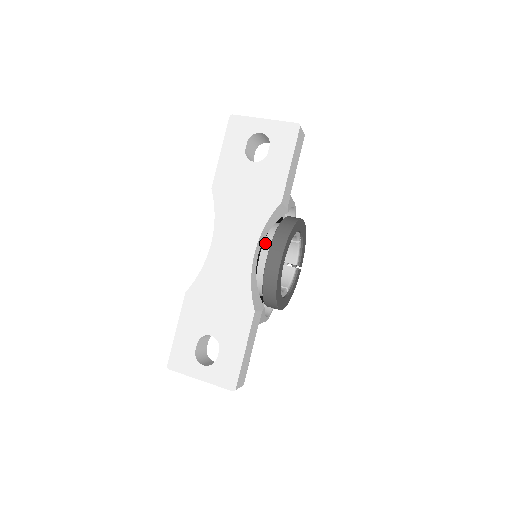
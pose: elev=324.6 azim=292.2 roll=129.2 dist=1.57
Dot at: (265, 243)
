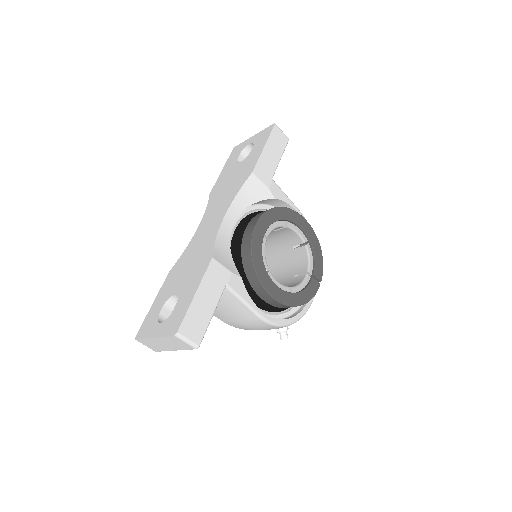
Dot at: occluded
